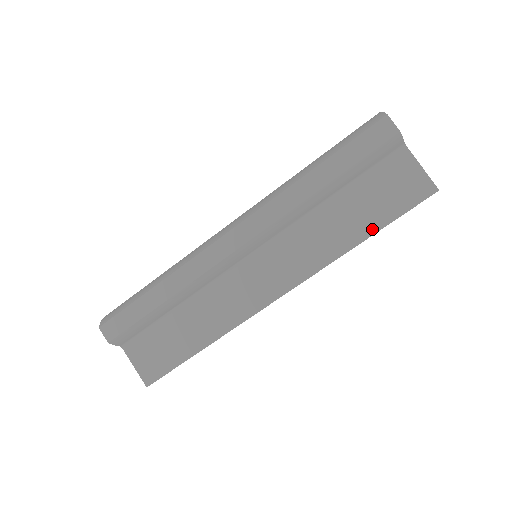
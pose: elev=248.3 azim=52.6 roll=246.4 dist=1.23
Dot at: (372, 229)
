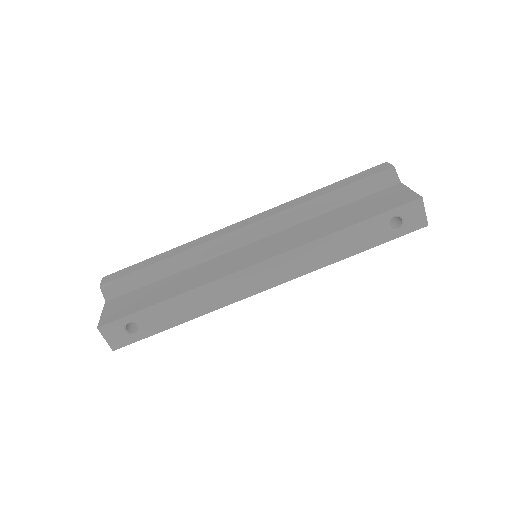
Dot at: (357, 221)
